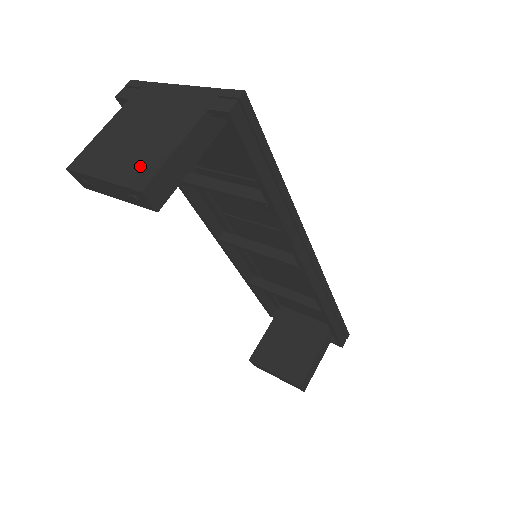
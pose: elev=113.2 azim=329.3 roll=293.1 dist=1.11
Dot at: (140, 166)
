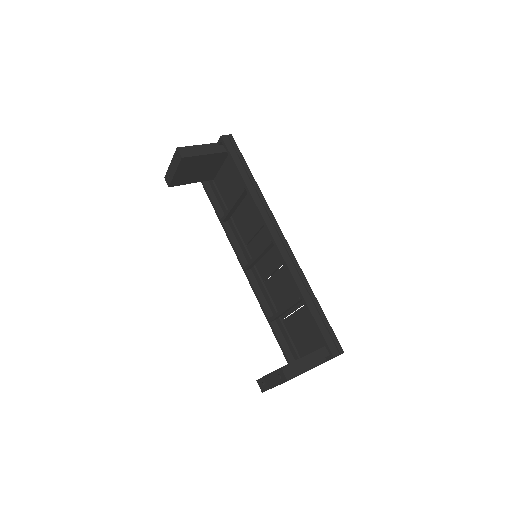
Dot at: occluded
